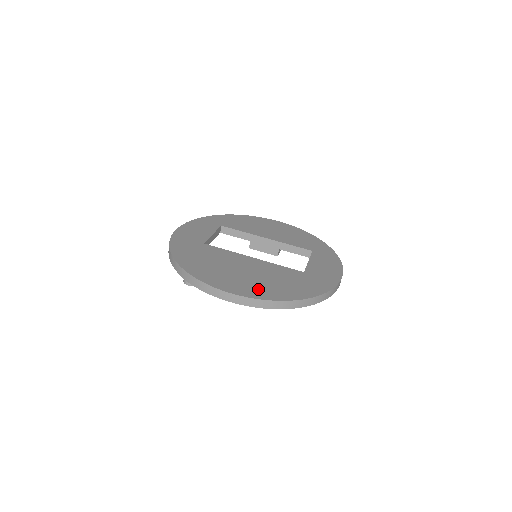
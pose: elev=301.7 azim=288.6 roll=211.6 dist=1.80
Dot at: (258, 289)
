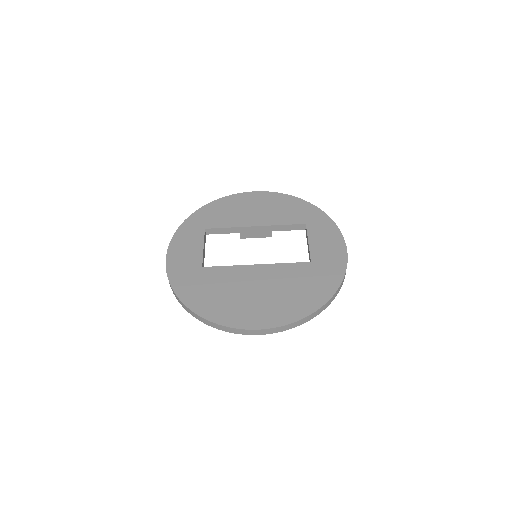
Dot at: (281, 310)
